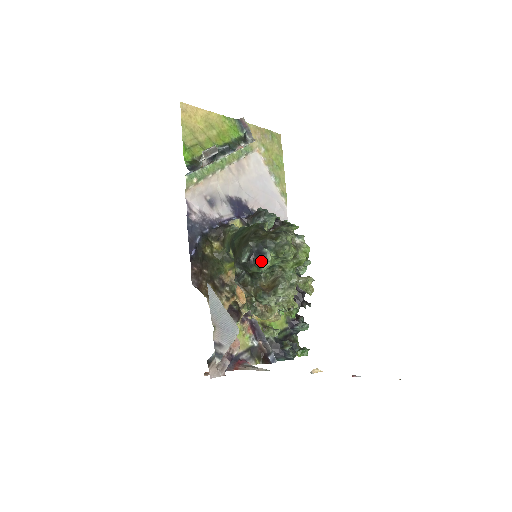
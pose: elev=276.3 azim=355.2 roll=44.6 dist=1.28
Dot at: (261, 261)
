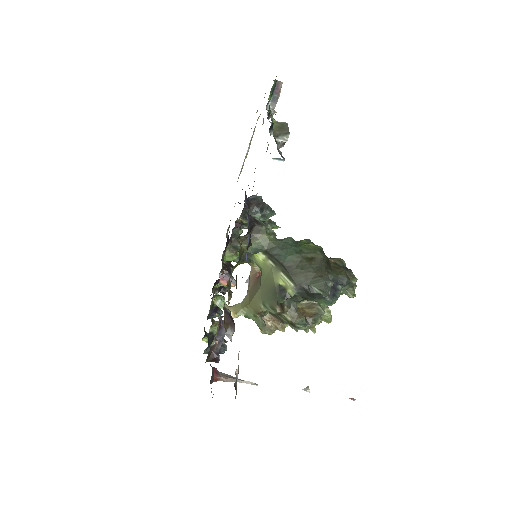
Dot at: (334, 297)
